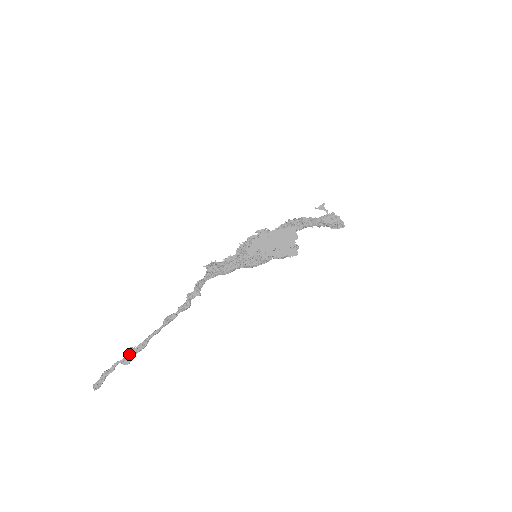
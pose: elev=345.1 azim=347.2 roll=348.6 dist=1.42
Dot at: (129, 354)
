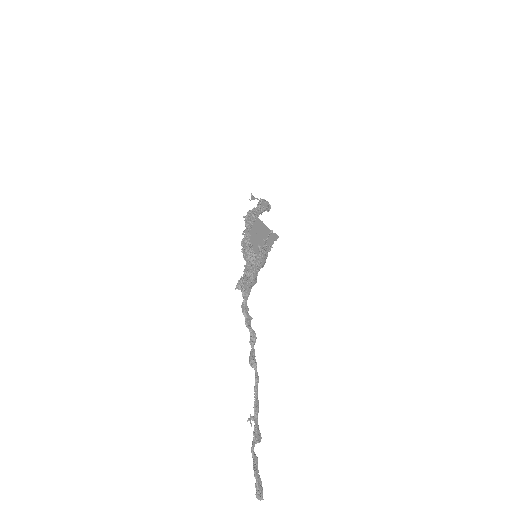
Dot at: (254, 426)
